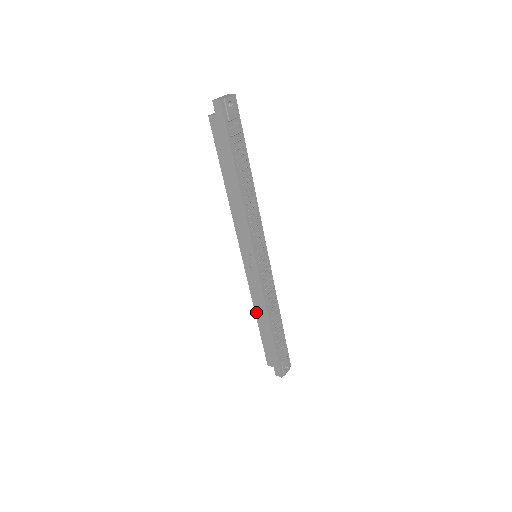
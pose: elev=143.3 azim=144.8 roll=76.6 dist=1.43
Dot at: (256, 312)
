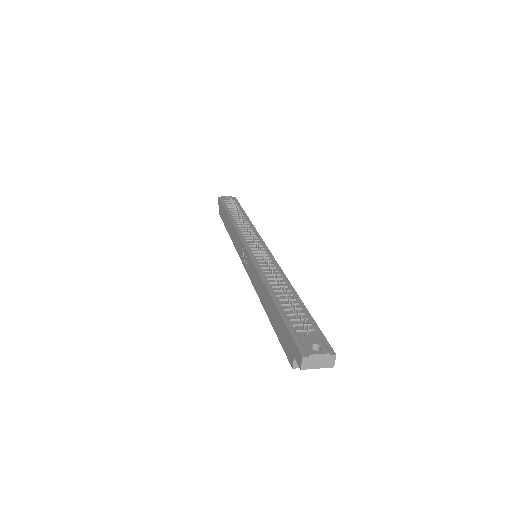
Dot at: (262, 302)
